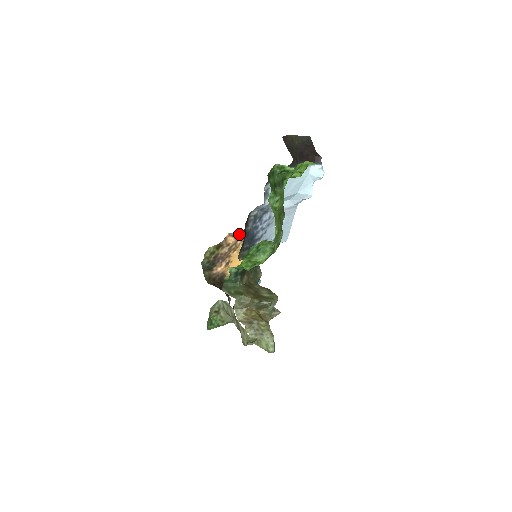
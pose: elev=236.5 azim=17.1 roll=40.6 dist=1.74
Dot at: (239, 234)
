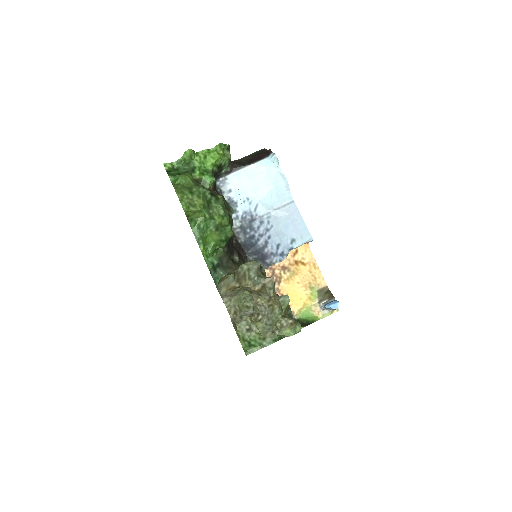
Dot at: occluded
